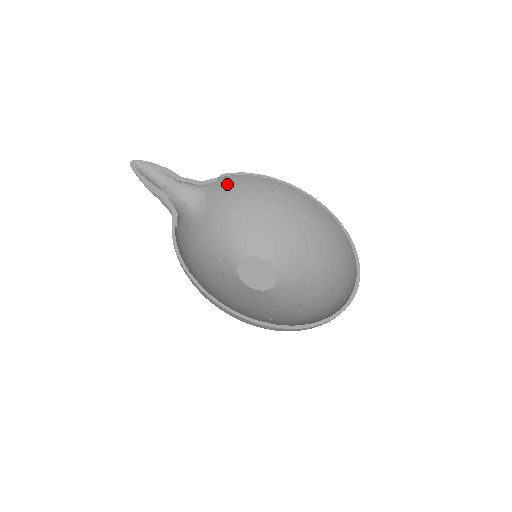
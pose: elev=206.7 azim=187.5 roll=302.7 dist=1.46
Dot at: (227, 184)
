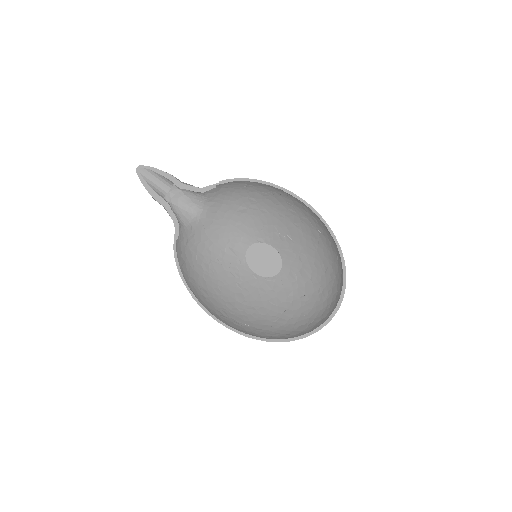
Dot at: (227, 187)
